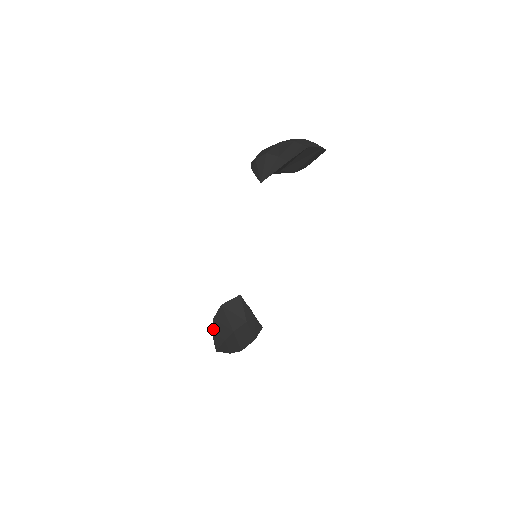
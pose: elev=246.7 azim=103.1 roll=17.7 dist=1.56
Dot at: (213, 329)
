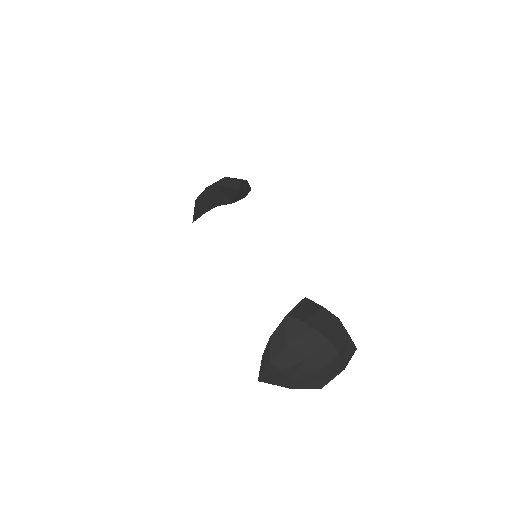
Dot at: (197, 205)
